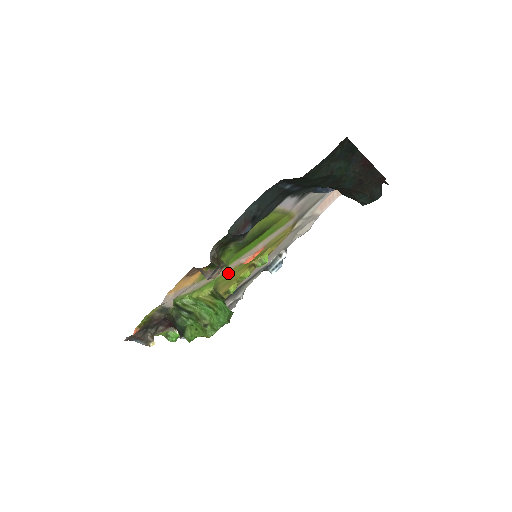
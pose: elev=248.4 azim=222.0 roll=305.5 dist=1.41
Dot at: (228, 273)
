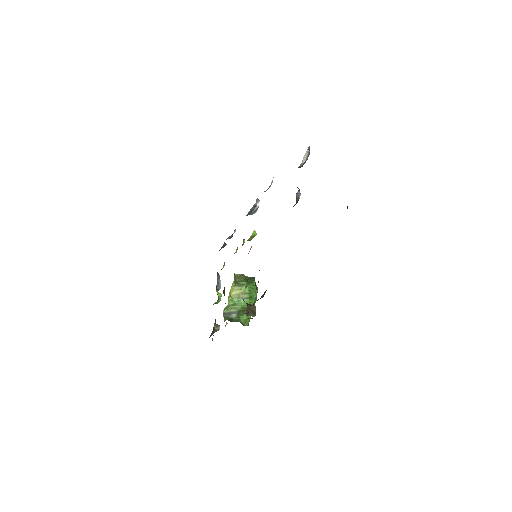
Dot at: occluded
